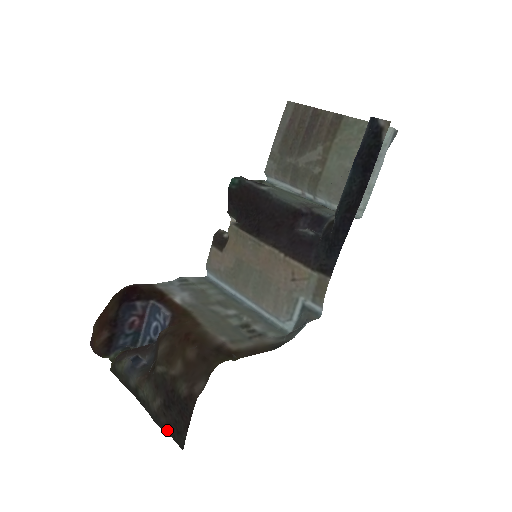
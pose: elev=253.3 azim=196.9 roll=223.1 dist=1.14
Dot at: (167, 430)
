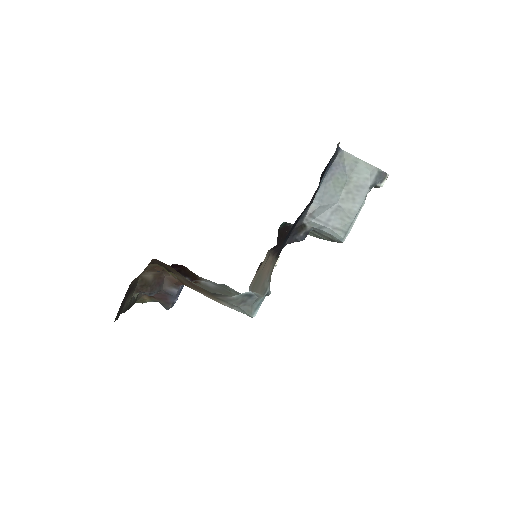
Dot at: occluded
